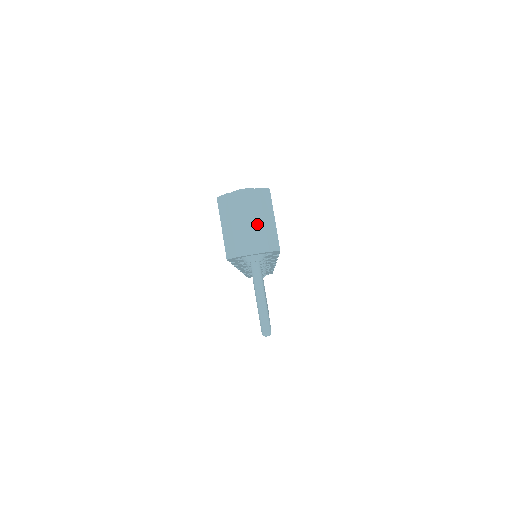
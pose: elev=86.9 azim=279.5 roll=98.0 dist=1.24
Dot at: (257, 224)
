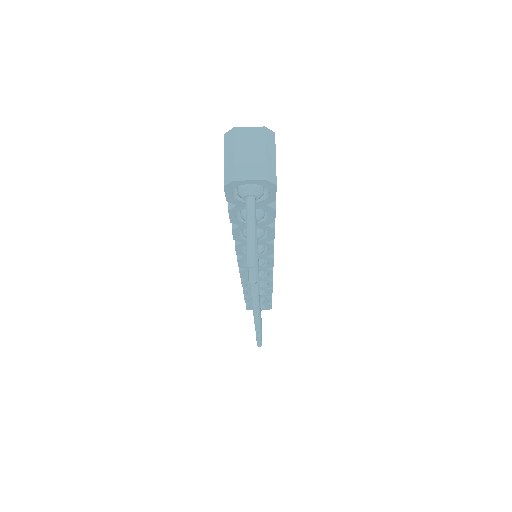
Dot at: (258, 155)
